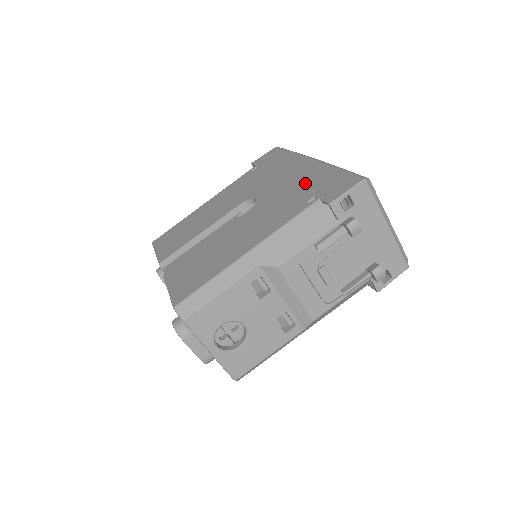
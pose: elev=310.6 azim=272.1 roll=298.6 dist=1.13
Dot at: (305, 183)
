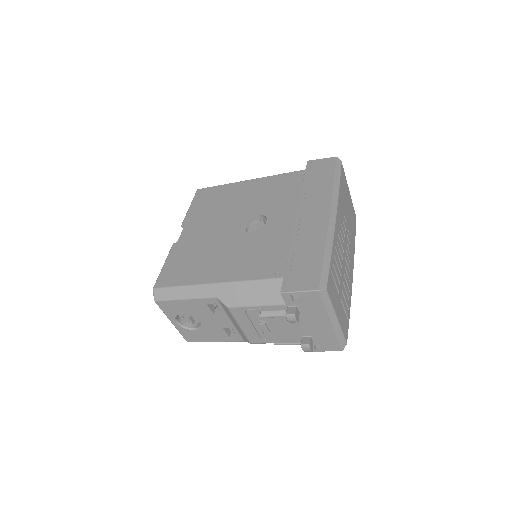
Dot at: (297, 244)
